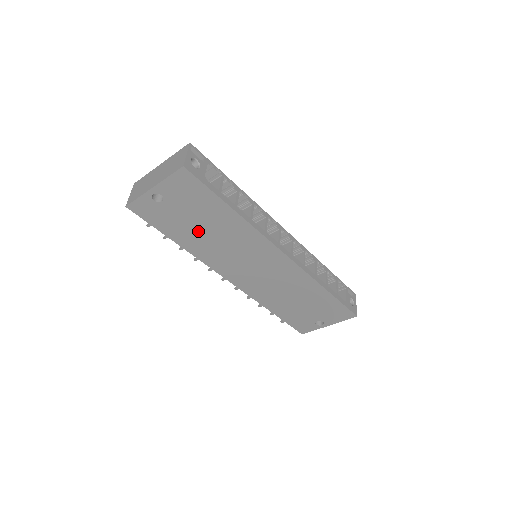
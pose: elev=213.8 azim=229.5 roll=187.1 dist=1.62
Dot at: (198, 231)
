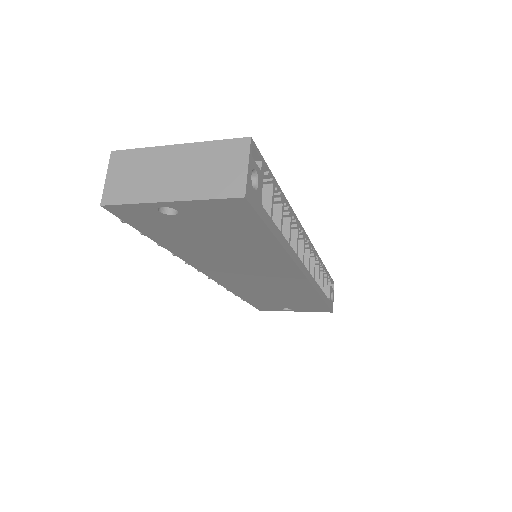
Dot at: (205, 244)
